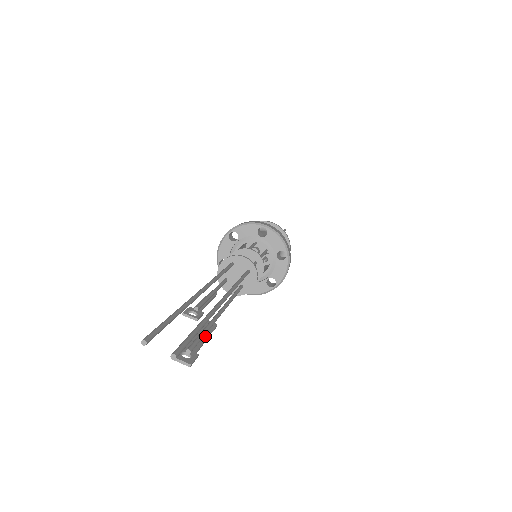
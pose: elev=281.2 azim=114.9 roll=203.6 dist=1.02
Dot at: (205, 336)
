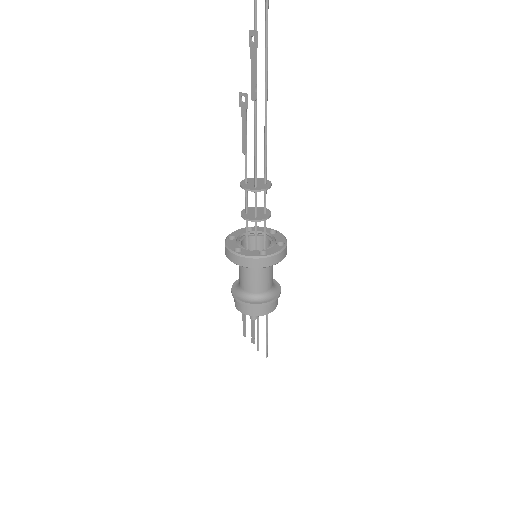
Dot at: (256, 75)
